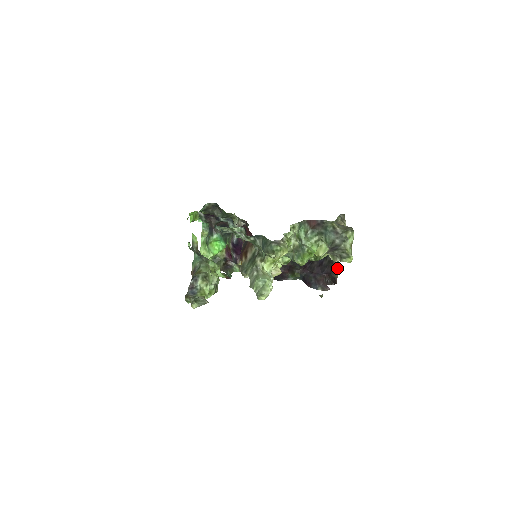
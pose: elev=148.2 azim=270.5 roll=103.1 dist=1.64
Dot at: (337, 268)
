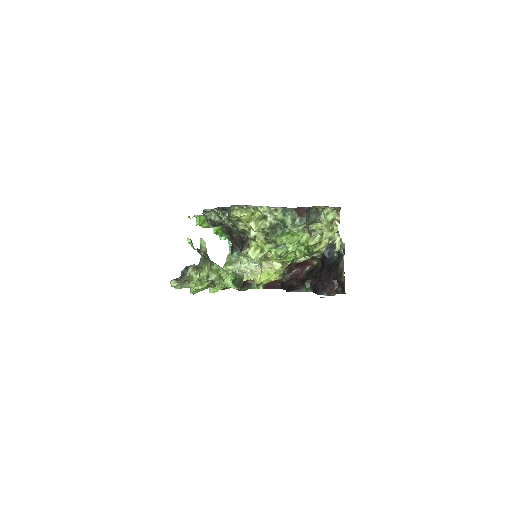
Dot at: (342, 270)
